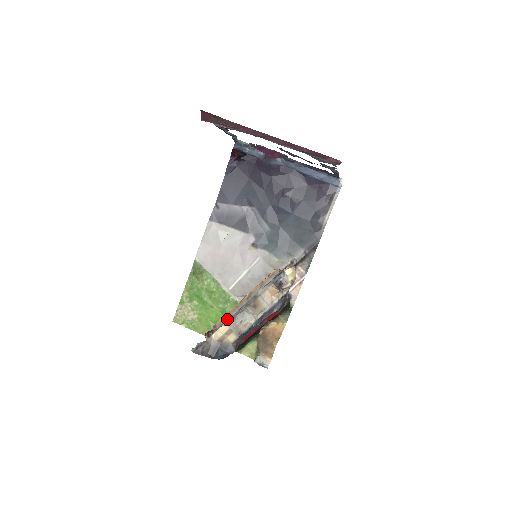
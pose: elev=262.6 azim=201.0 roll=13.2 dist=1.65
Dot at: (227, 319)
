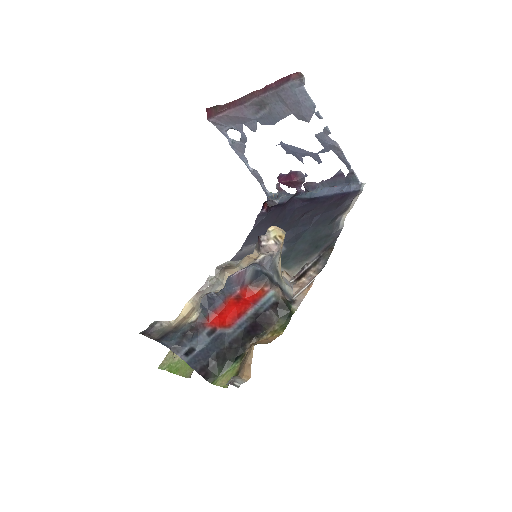
Dot at: occluded
